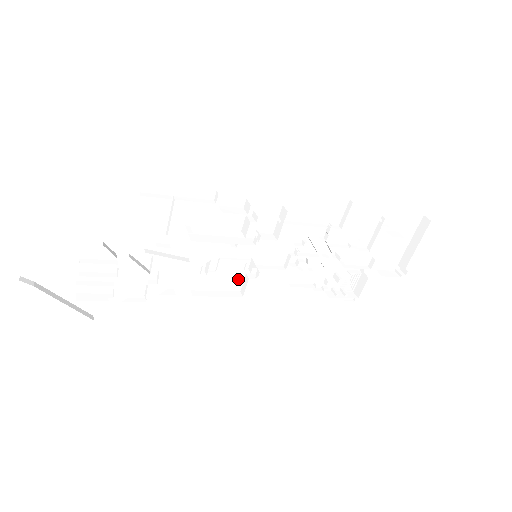
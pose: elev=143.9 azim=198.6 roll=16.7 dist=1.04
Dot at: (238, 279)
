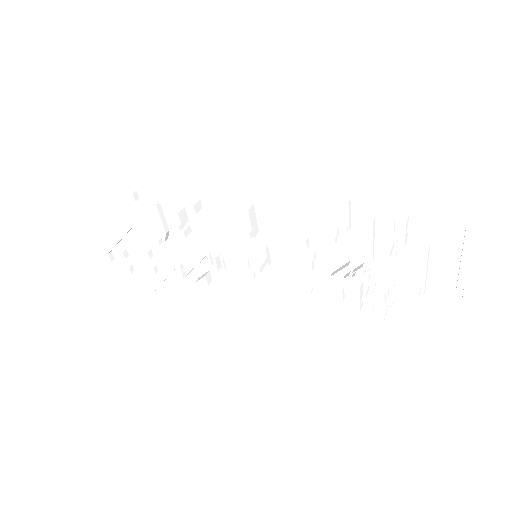
Dot at: (247, 276)
